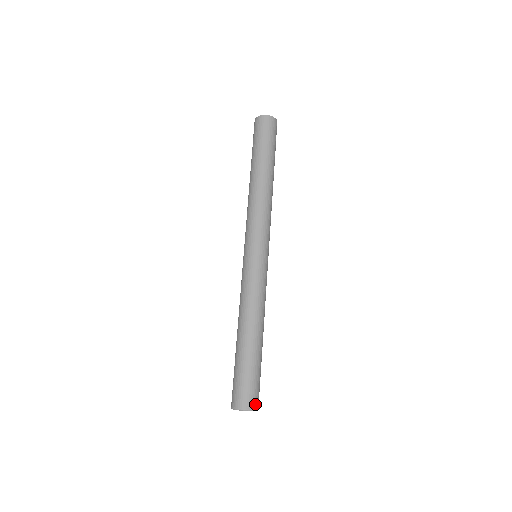
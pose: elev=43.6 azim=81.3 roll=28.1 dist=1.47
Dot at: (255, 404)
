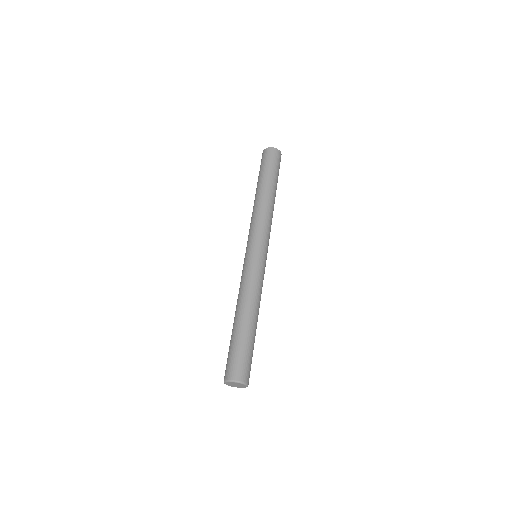
Dot at: (239, 376)
